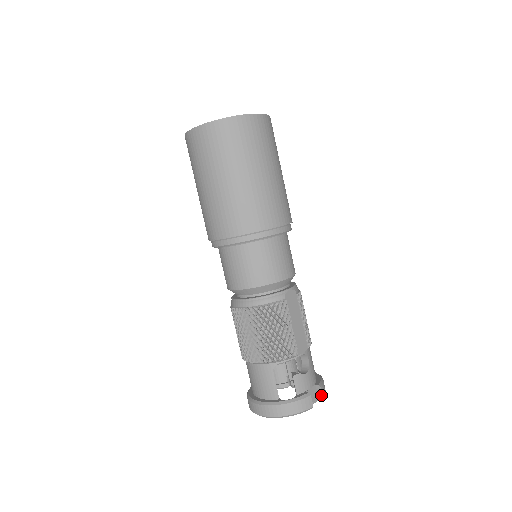
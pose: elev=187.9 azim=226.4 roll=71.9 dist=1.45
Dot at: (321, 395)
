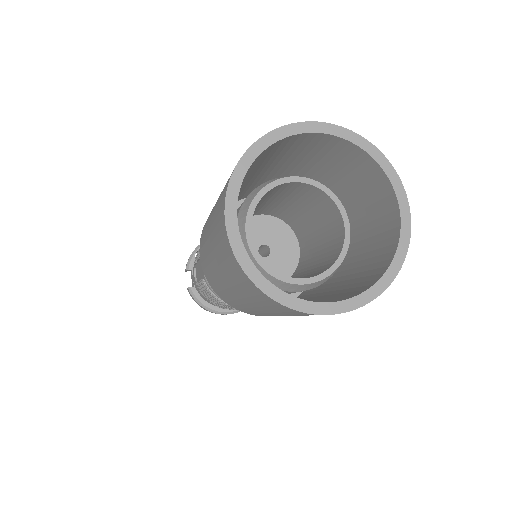
Dot at: occluded
